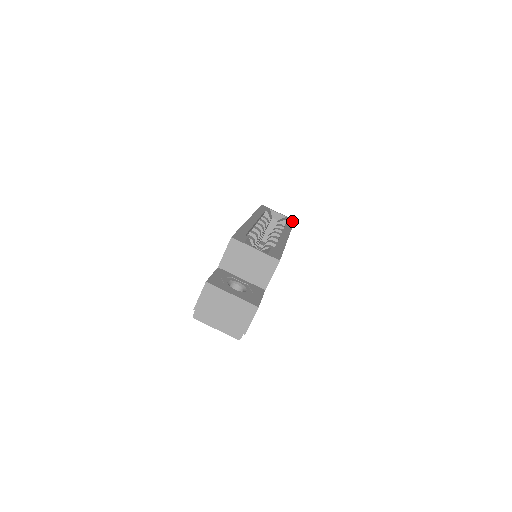
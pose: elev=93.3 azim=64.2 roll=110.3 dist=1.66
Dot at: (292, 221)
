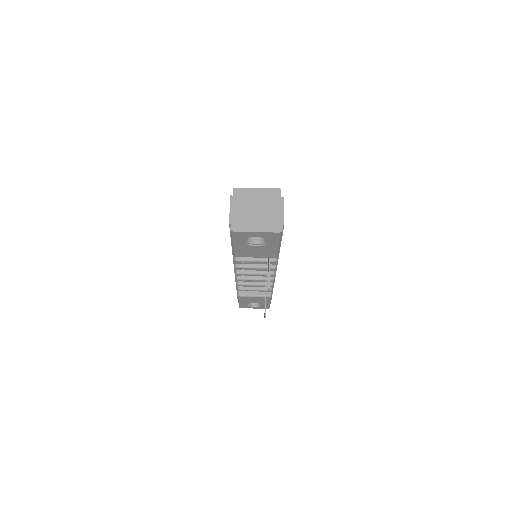
Dot at: occluded
